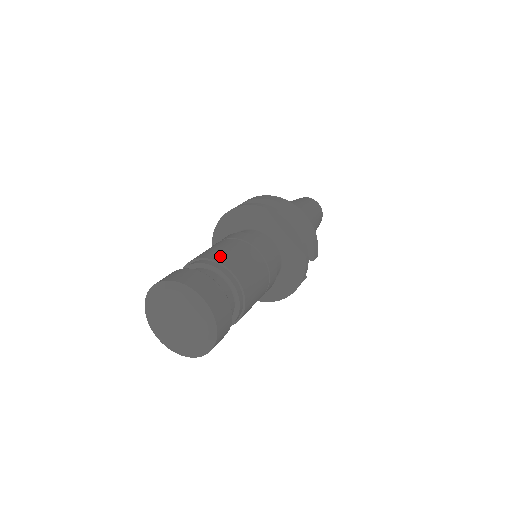
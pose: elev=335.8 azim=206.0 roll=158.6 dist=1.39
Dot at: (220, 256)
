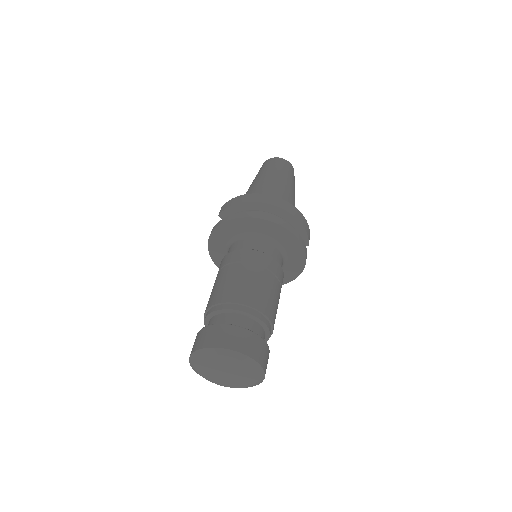
Dot at: (241, 295)
